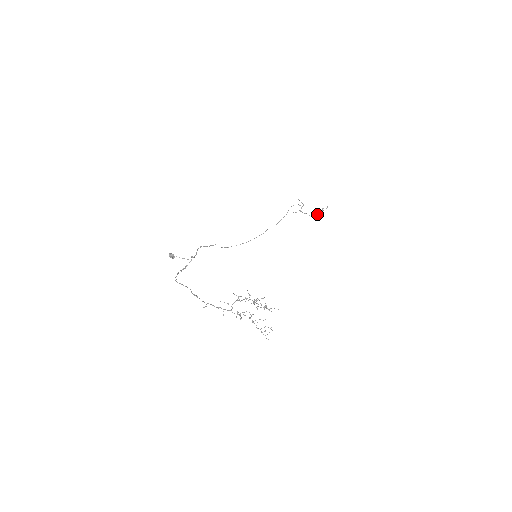
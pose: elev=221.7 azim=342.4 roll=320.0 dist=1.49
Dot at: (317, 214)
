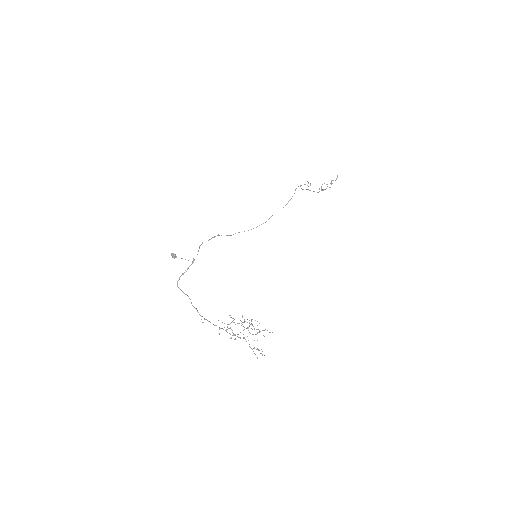
Dot at: (325, 189)
